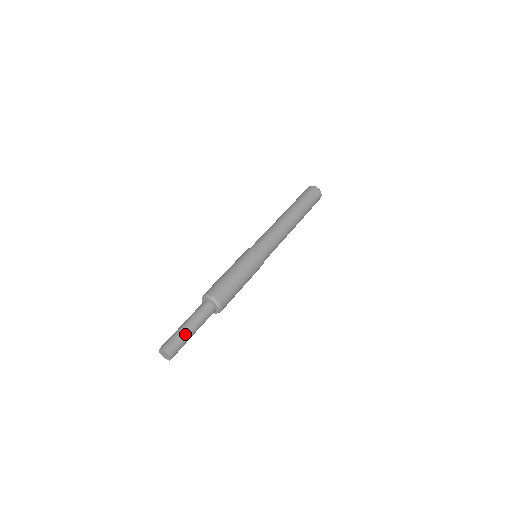
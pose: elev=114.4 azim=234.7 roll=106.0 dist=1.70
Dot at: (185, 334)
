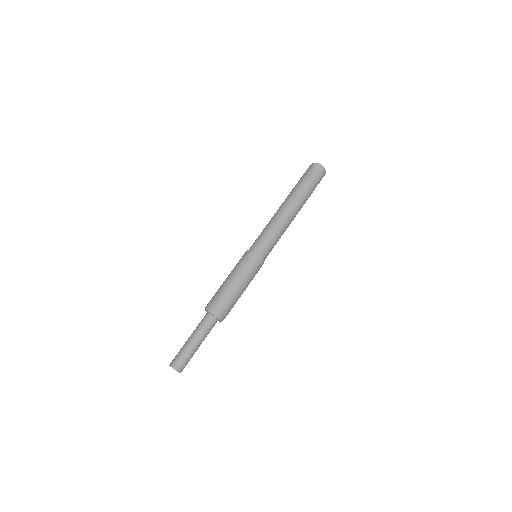
Dot at: (193, 352)
